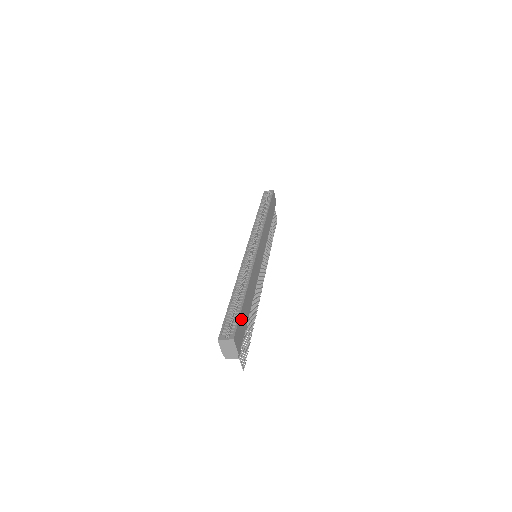
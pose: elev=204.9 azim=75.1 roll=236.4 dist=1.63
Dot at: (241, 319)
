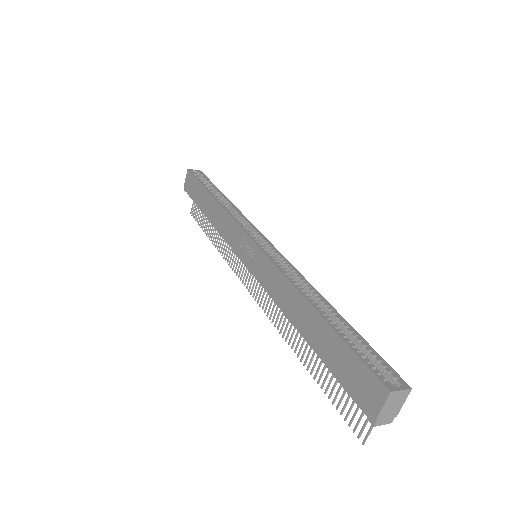
Dot at: occluded
